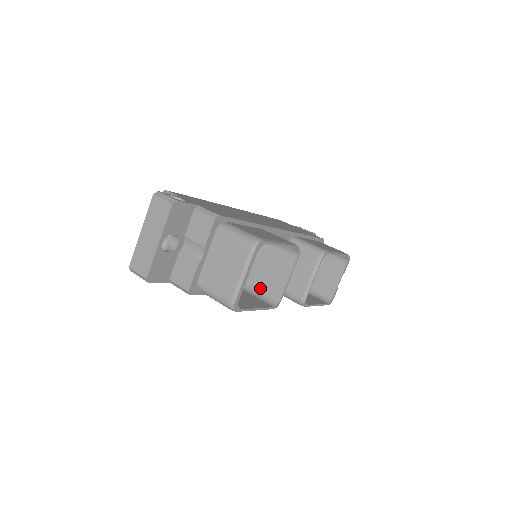
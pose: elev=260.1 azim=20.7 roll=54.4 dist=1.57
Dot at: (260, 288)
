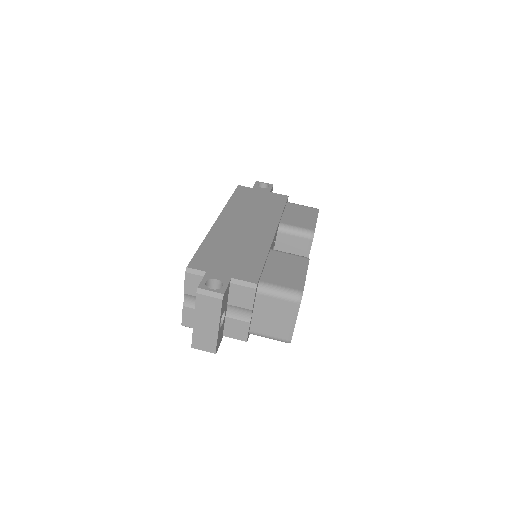
Dot at: occluded
